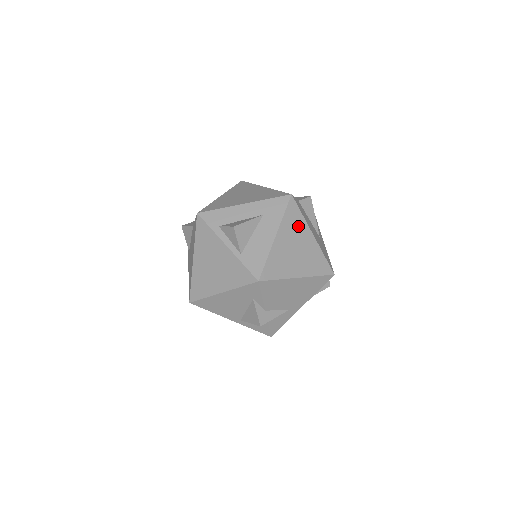
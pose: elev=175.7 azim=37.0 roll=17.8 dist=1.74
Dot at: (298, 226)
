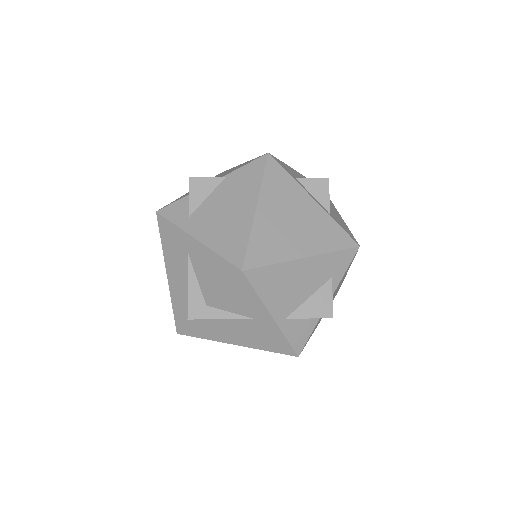
Dot at: occluded
